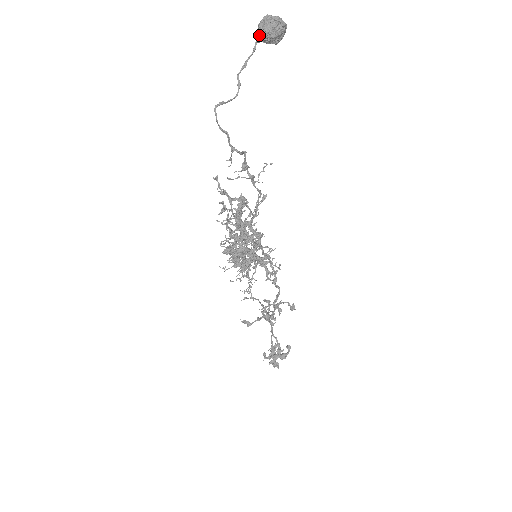
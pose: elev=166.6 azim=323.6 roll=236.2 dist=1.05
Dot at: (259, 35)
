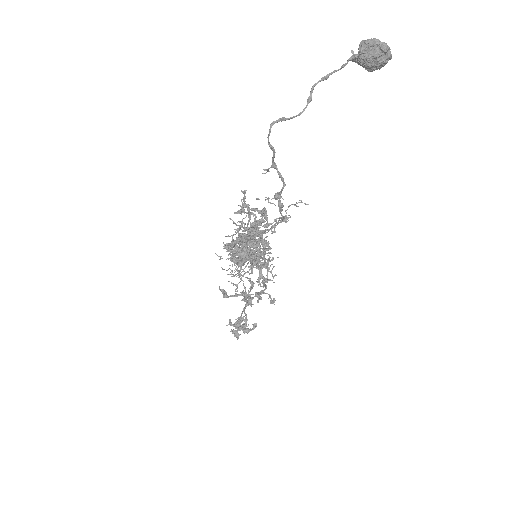
Dot at: (356, 55)
